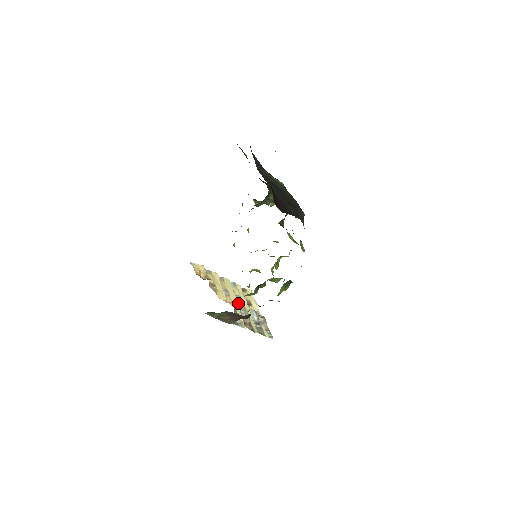
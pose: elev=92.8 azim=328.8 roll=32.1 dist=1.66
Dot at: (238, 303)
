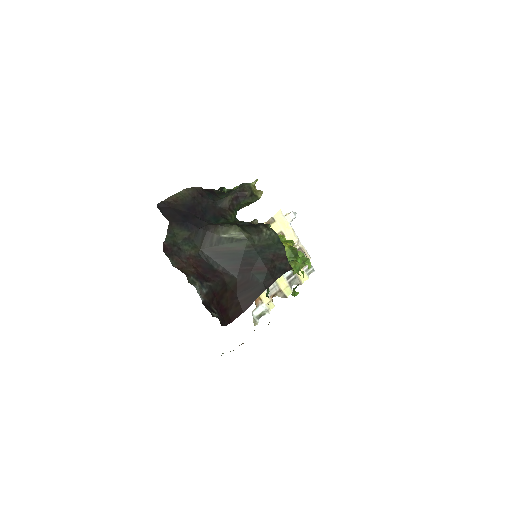
Dot at: occluded
